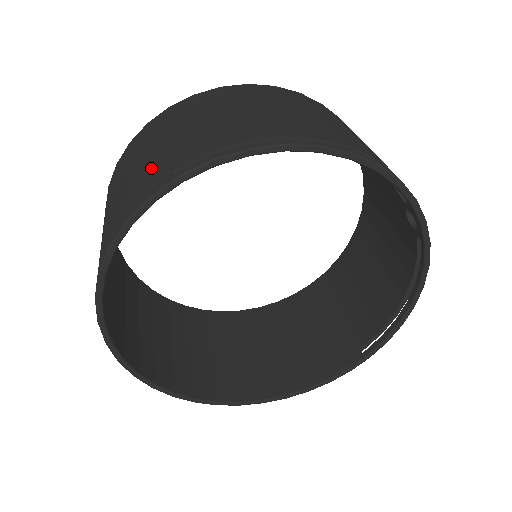
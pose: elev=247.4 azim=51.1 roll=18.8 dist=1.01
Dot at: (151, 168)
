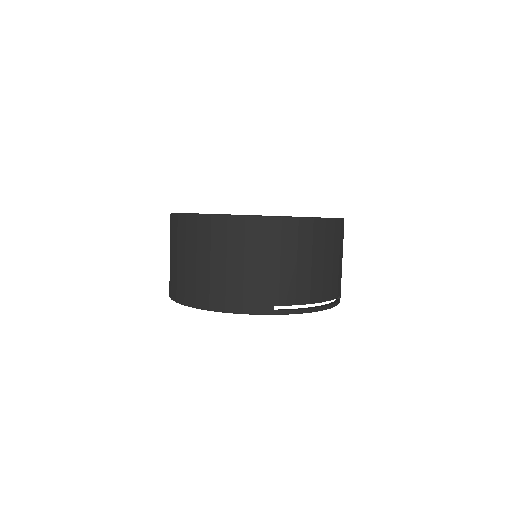
Dot at: (263, 287)
